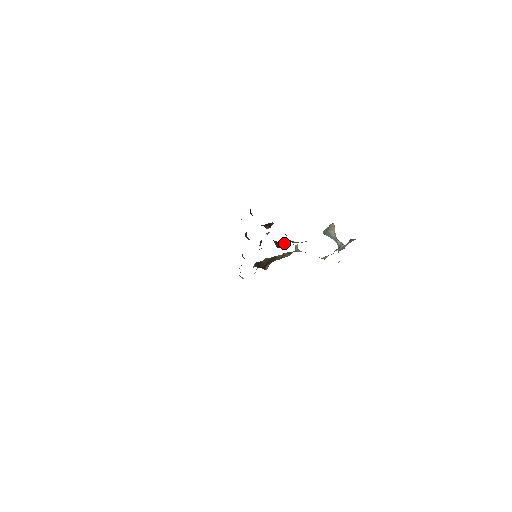
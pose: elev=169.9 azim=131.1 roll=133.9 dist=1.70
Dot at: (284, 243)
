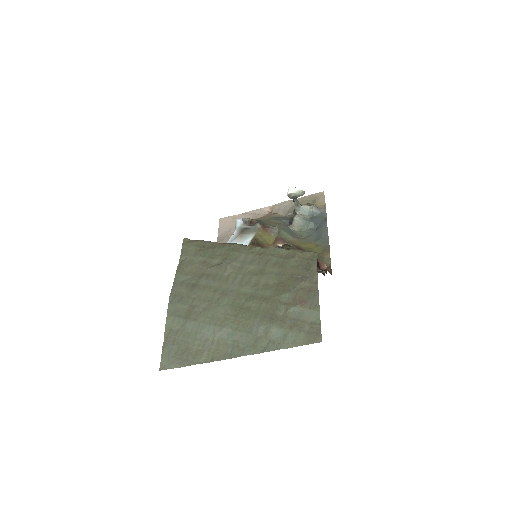
Dot at: occluded
